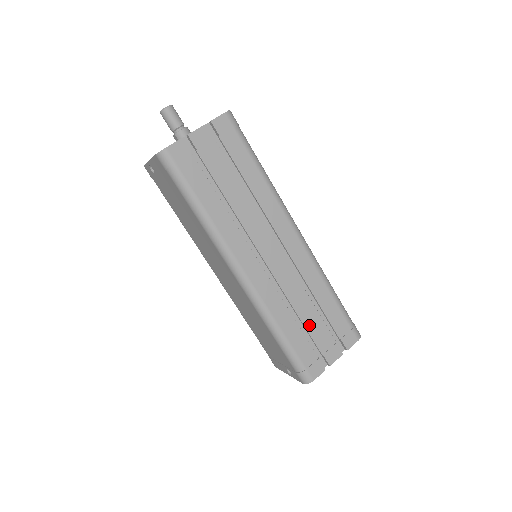
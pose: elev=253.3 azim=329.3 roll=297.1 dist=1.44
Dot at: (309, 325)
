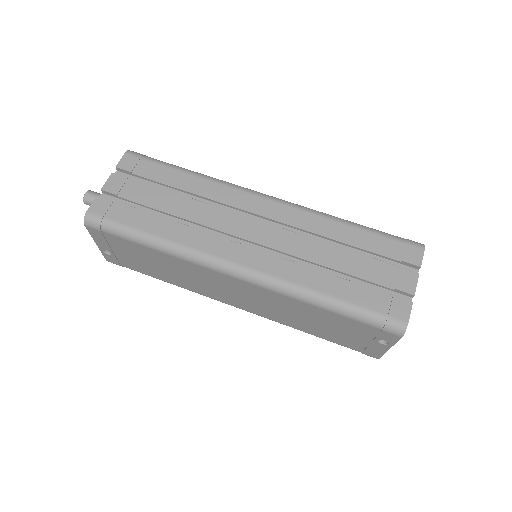
Dot at: (351, 269)
